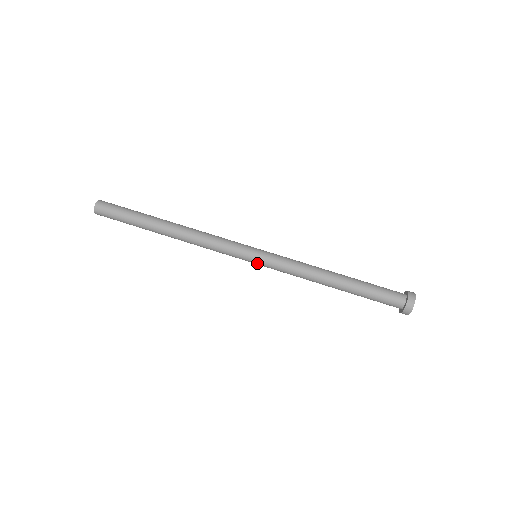
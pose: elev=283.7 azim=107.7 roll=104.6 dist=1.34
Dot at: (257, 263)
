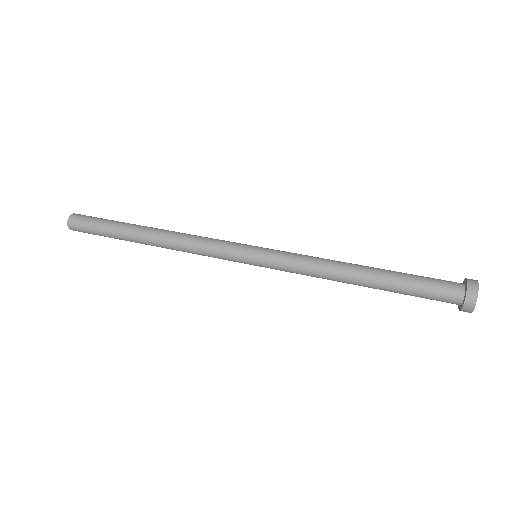
Dot at: (257, 264)
